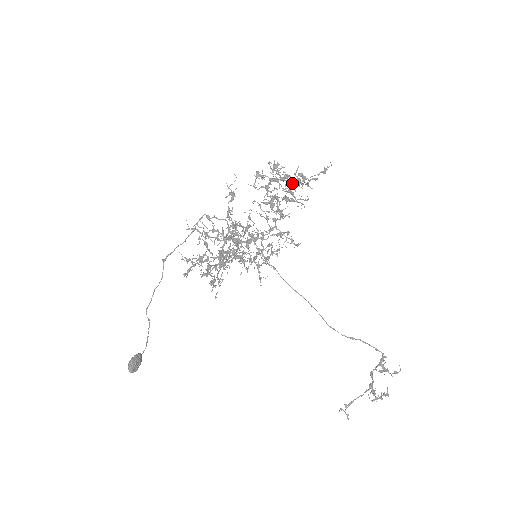
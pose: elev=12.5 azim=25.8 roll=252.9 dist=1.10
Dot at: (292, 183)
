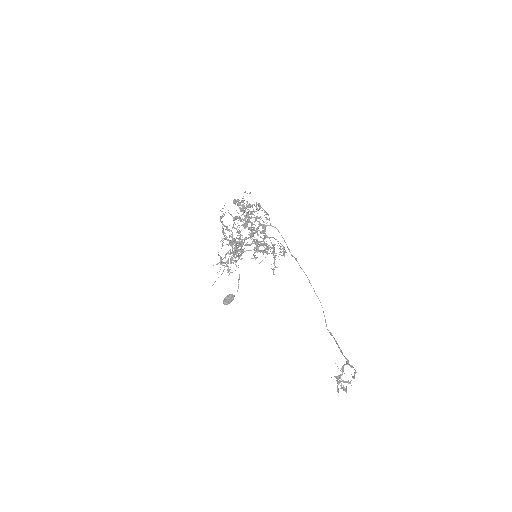
Dot at: (238, 217)
